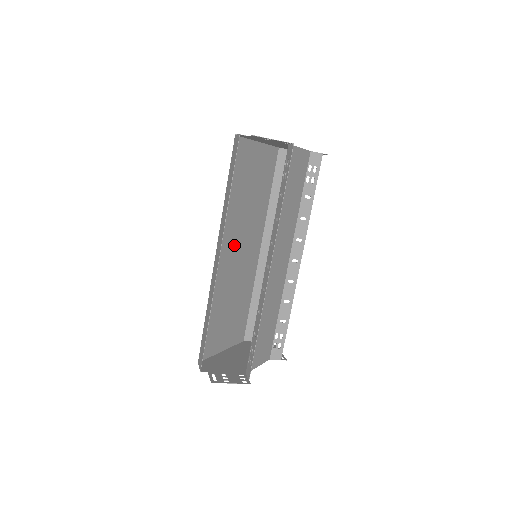
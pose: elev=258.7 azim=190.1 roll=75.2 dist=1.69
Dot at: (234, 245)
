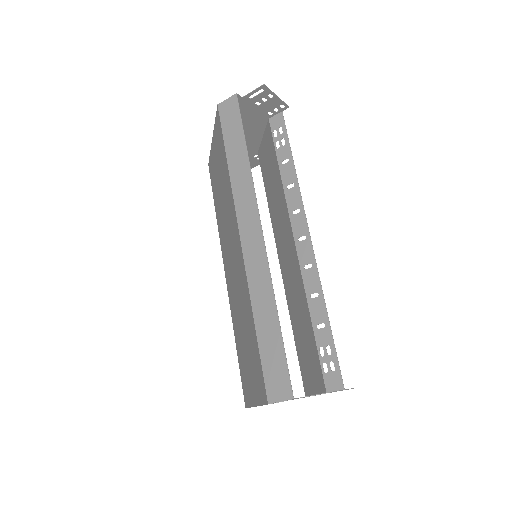
Dot at: (232, 244)
